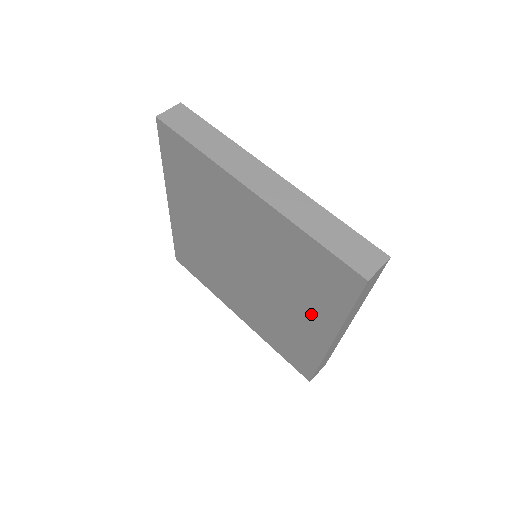
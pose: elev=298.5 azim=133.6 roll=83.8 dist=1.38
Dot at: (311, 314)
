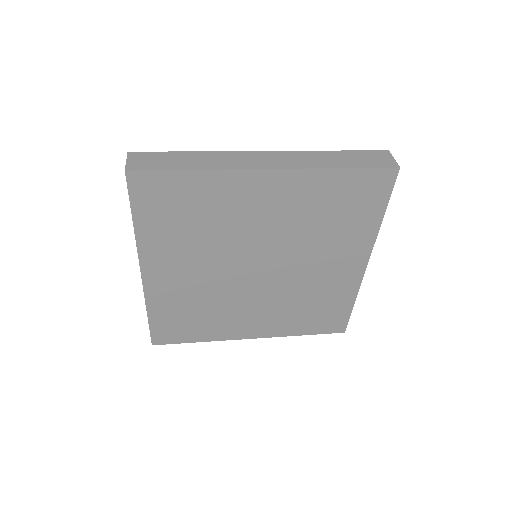
Dot at: (344, 252)
